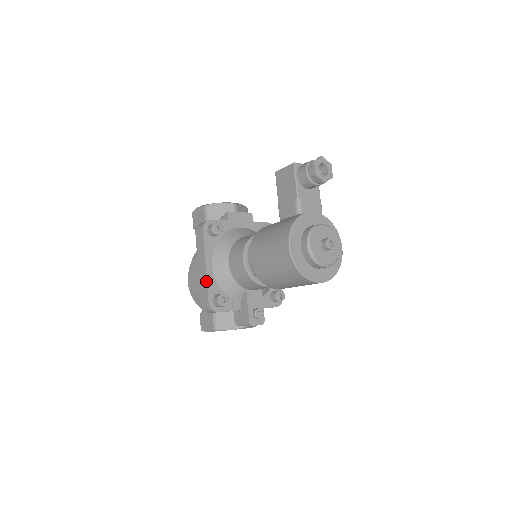
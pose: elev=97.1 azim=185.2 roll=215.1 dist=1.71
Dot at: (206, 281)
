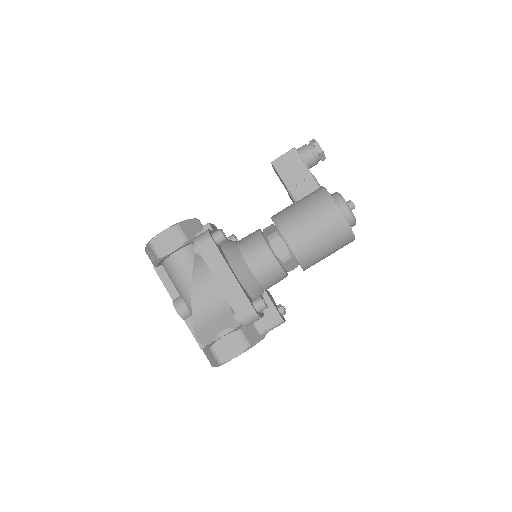
Dot at: (241, 289)
